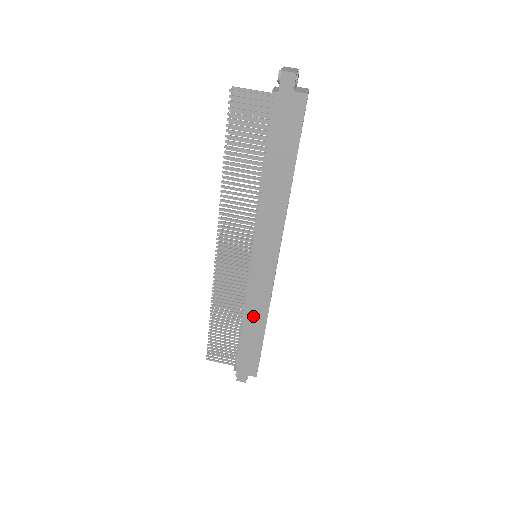
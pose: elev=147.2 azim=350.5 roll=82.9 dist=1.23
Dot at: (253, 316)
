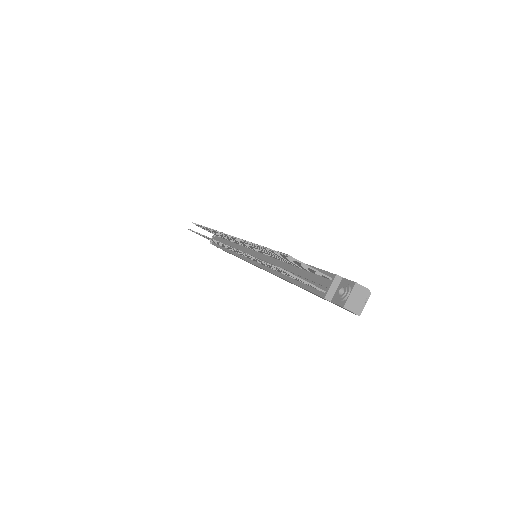
Dot at: occluded
